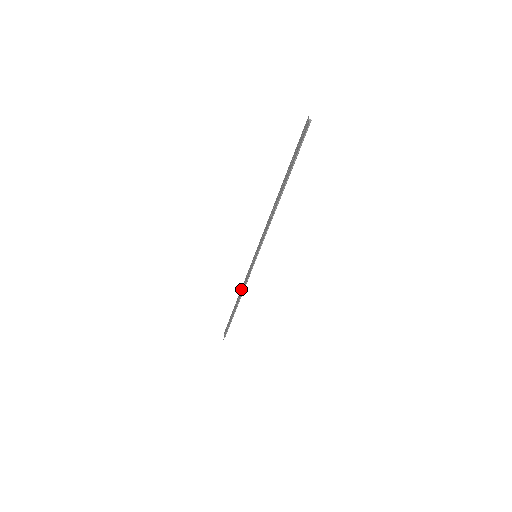
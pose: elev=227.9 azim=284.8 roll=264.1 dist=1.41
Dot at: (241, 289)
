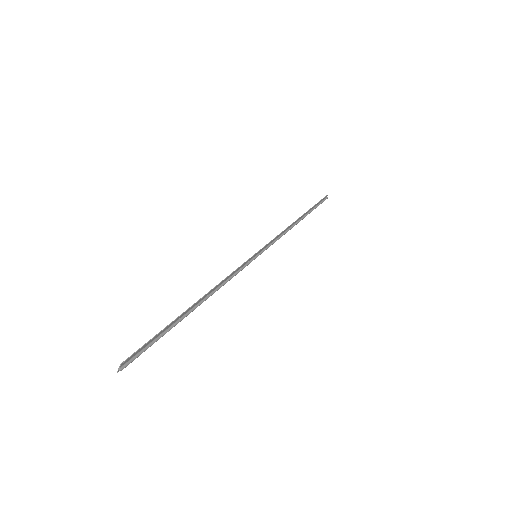
Dot at: occluded
